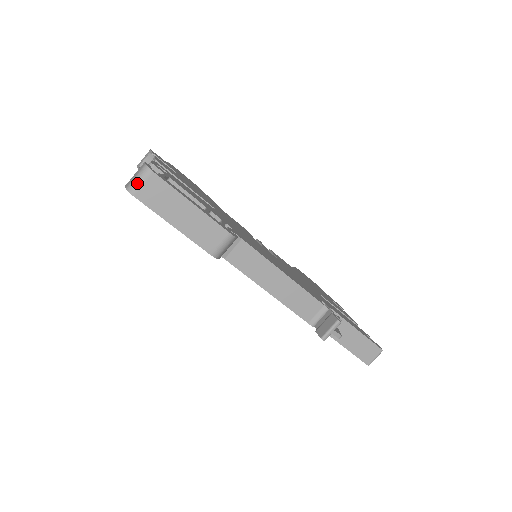
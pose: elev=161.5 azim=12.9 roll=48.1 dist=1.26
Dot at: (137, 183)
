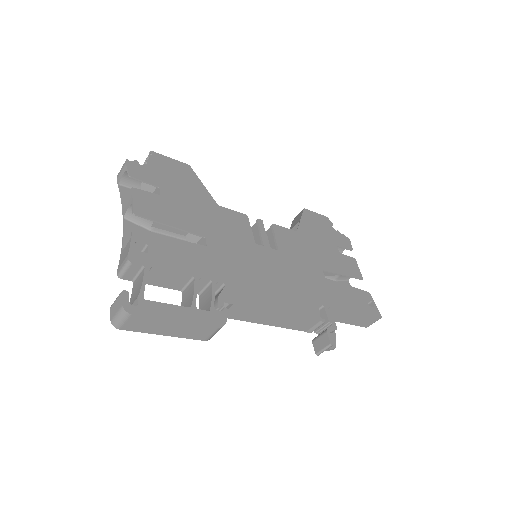
Dot at: (120, 322)
